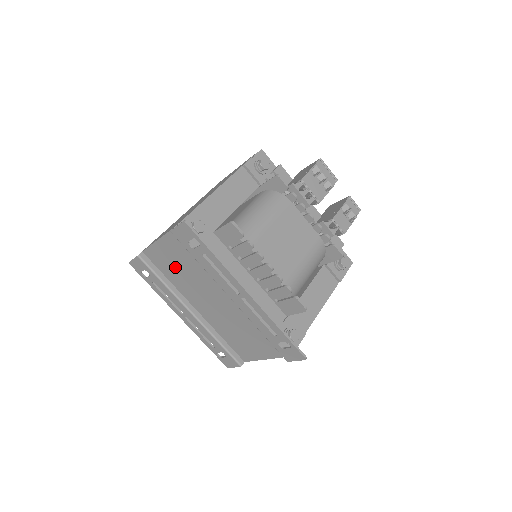
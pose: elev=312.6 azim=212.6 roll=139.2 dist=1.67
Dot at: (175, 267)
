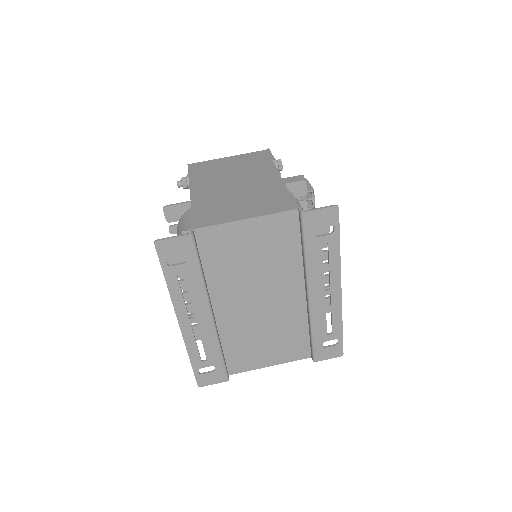
Dot at: (239, 255)
